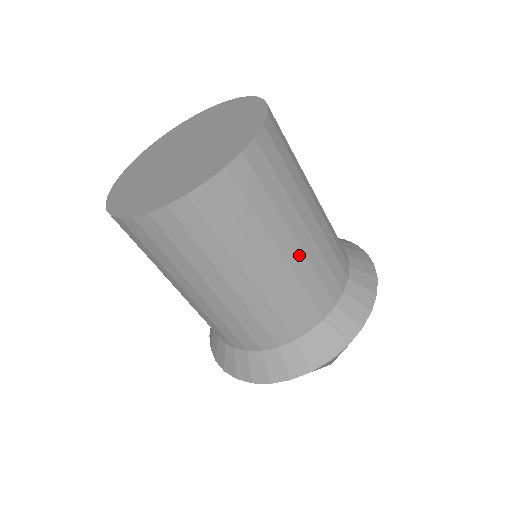
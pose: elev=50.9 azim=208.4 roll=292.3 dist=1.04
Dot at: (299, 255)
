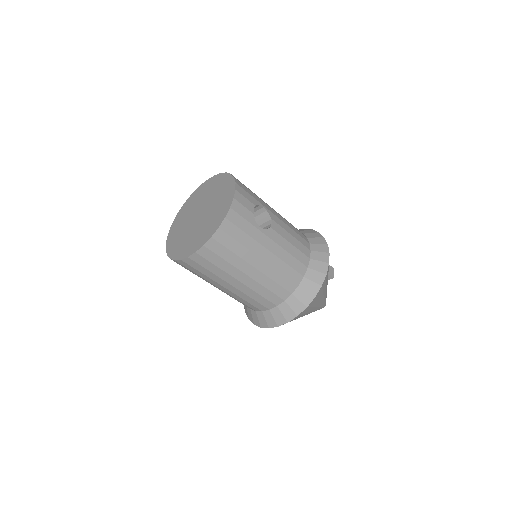
Dot at: (251, 281)
